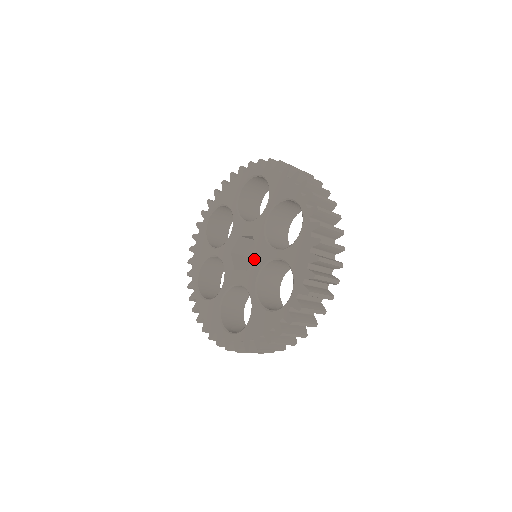
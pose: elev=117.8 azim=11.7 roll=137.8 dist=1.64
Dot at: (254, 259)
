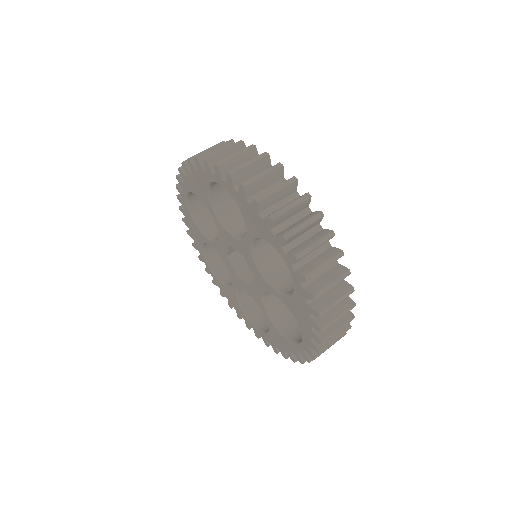
Dot at: (253, 281)
